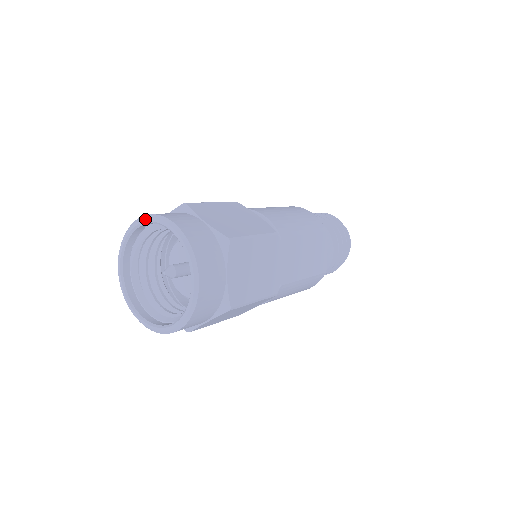
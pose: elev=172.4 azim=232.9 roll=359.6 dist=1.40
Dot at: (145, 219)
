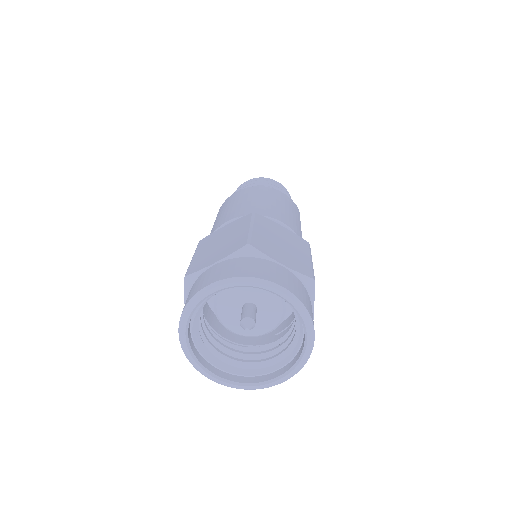
Dot at: (234, 284)
